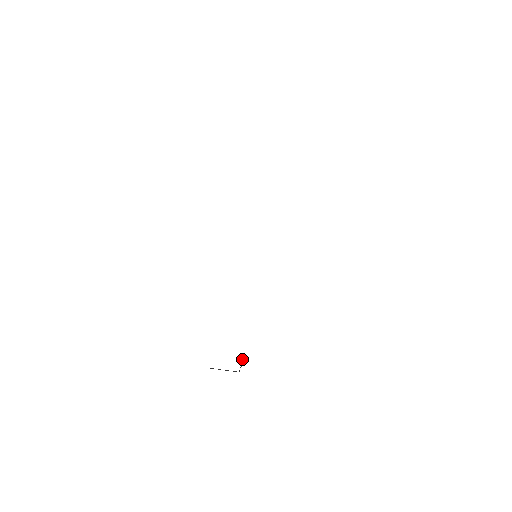
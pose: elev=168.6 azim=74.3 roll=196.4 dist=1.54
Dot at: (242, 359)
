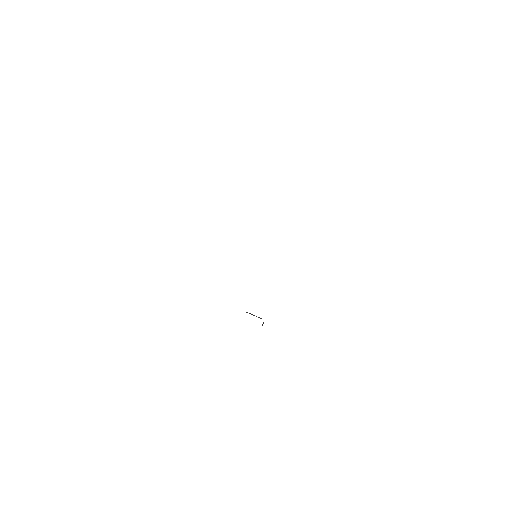
Dot at: occluded
